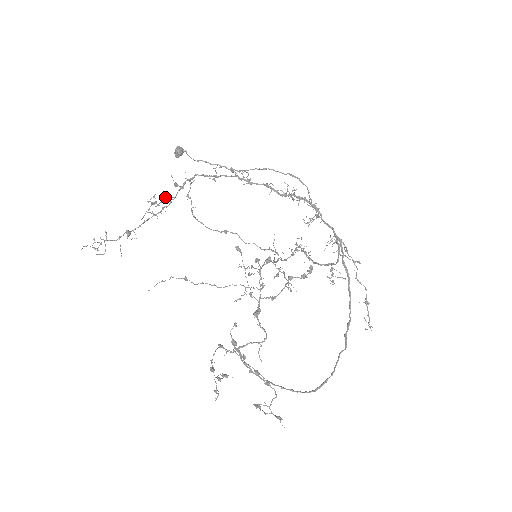
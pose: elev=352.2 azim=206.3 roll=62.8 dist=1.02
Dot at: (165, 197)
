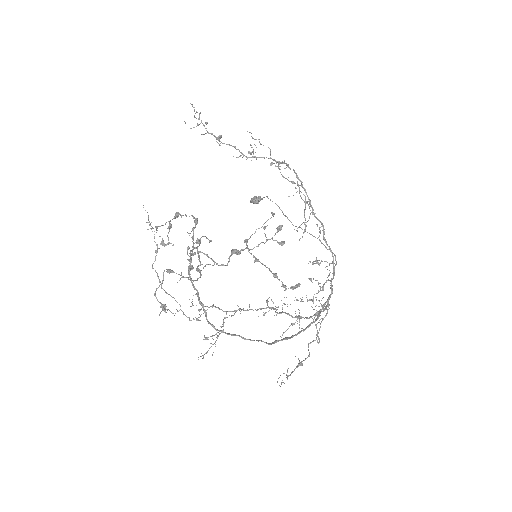
Dot at: (269, 148)
